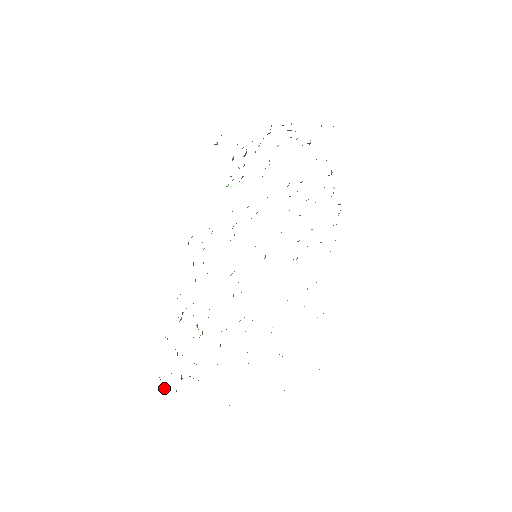
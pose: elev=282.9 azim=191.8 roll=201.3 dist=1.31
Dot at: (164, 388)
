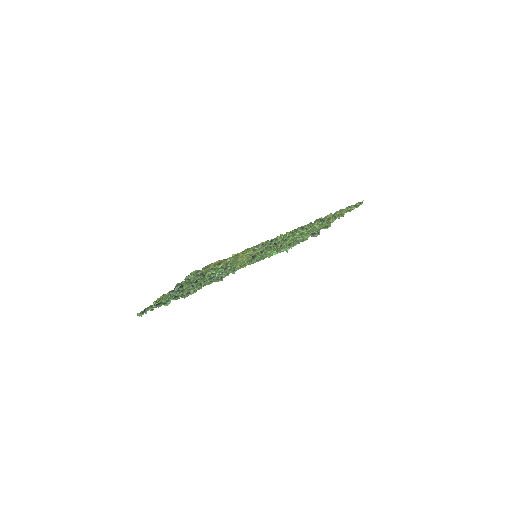
Dot at: (141, 313)
